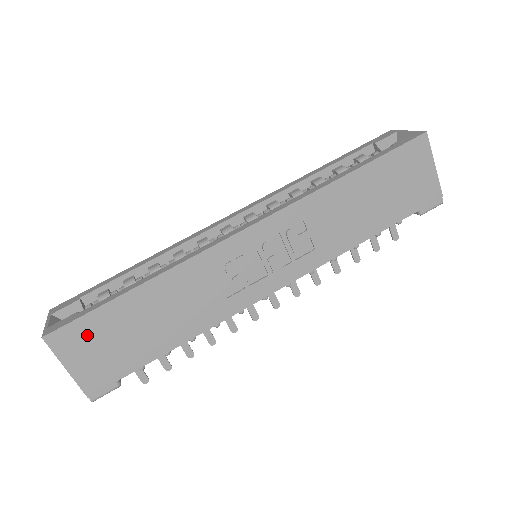
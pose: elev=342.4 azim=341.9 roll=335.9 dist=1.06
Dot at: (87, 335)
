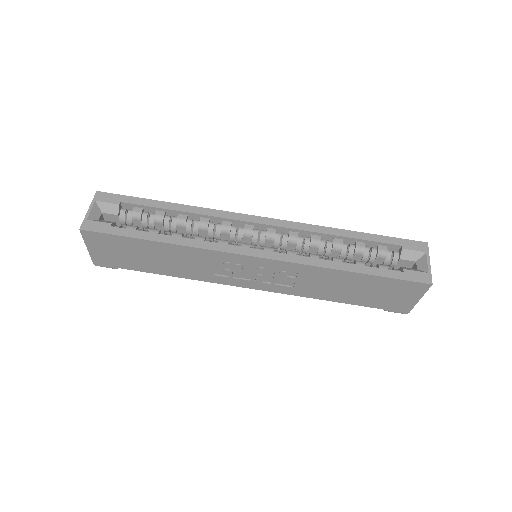
Dot at: (110, 243)
